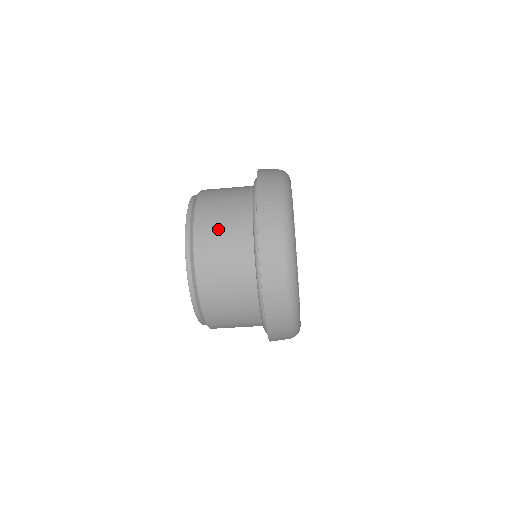
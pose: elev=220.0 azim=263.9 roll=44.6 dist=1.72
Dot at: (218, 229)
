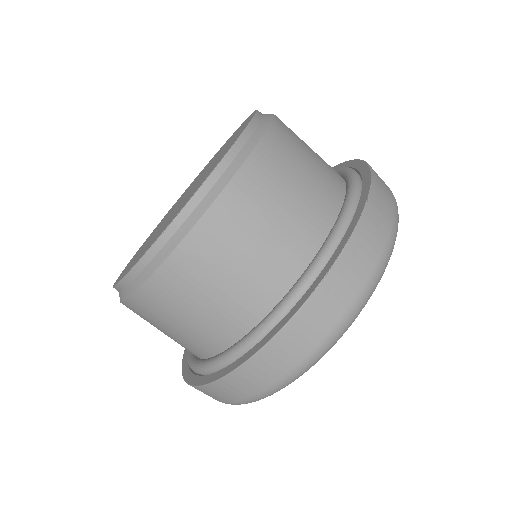
Dot at: occluded
